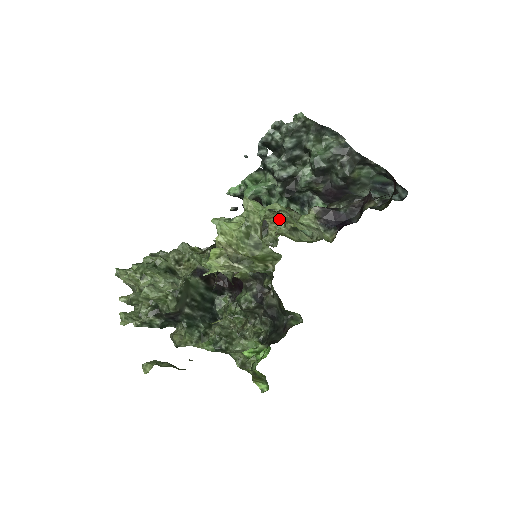
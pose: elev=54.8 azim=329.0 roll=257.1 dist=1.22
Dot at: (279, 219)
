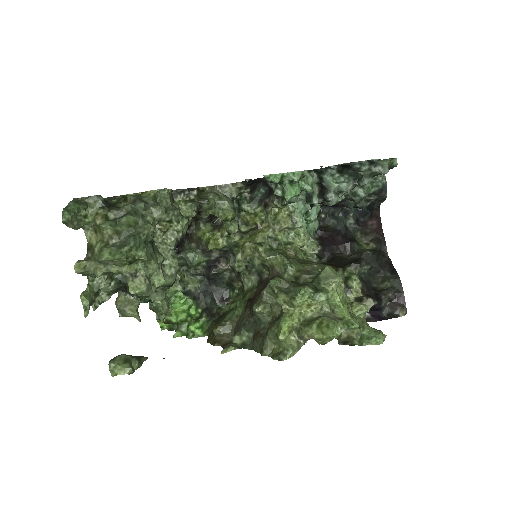
Dot at: (344, 297)
